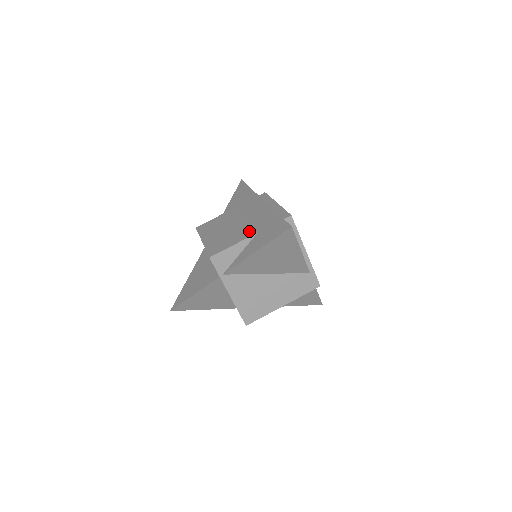
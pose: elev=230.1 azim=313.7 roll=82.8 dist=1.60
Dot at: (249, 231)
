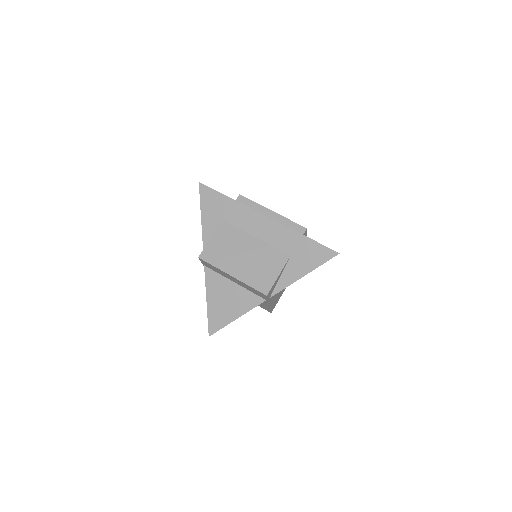
Dot at: (279, 255)
